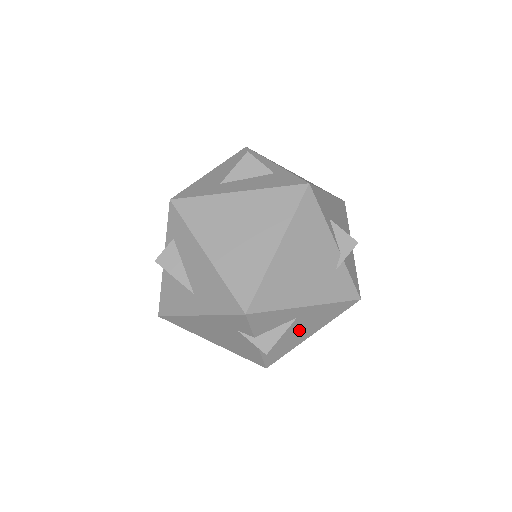
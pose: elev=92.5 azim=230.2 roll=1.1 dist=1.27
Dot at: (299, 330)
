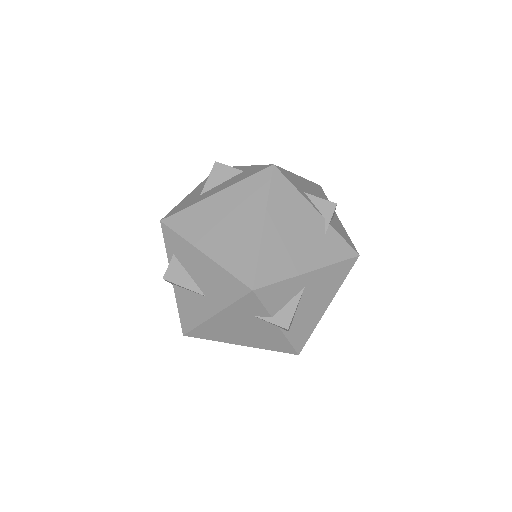
Dot at: (313, 302)
